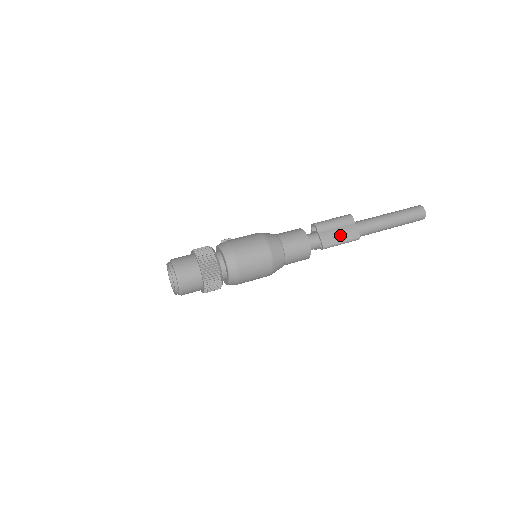
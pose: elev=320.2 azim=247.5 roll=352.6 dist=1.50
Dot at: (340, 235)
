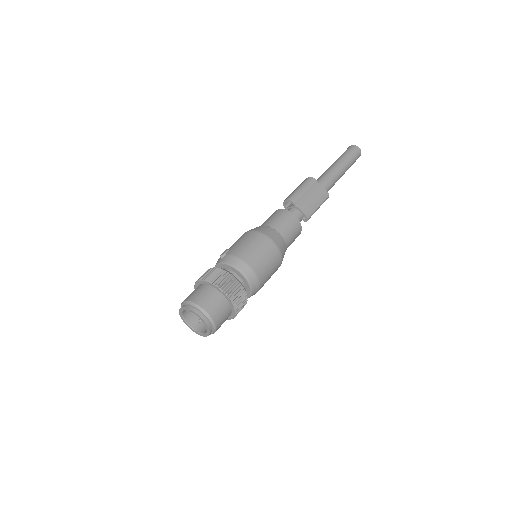
Dot at: (315, 200)
